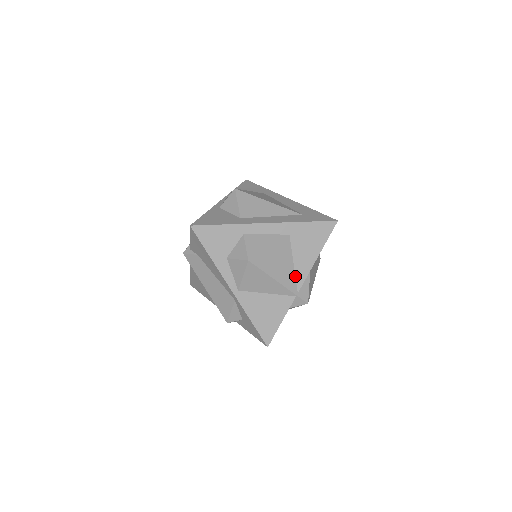
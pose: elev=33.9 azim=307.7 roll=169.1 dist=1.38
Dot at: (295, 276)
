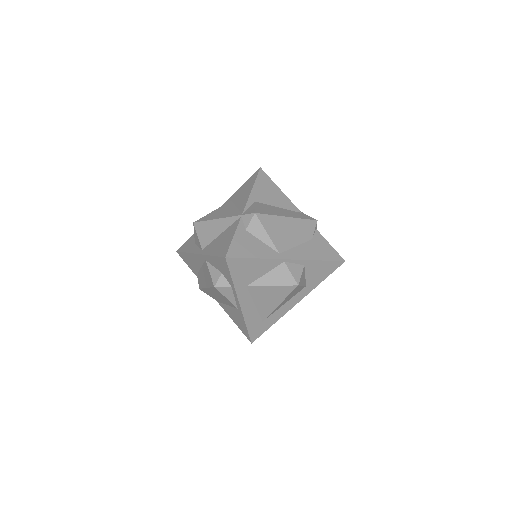
Dot at: (239, 210)
